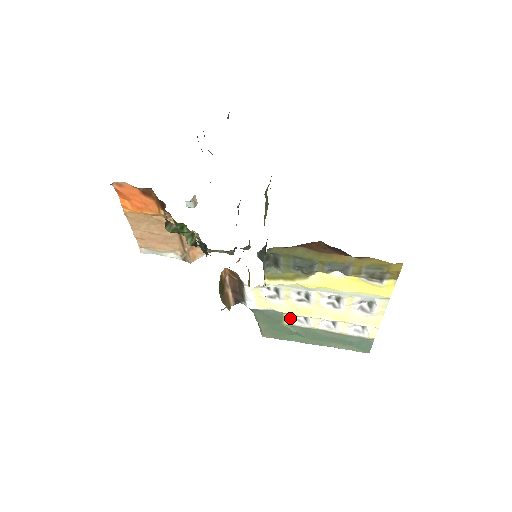
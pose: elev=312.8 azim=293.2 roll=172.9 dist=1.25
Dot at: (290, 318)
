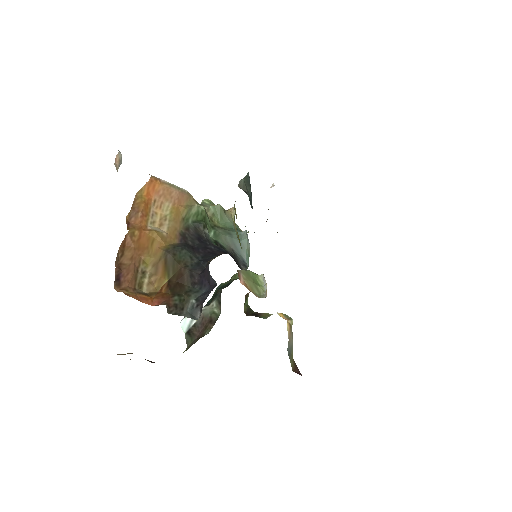
Dot at: occluded
